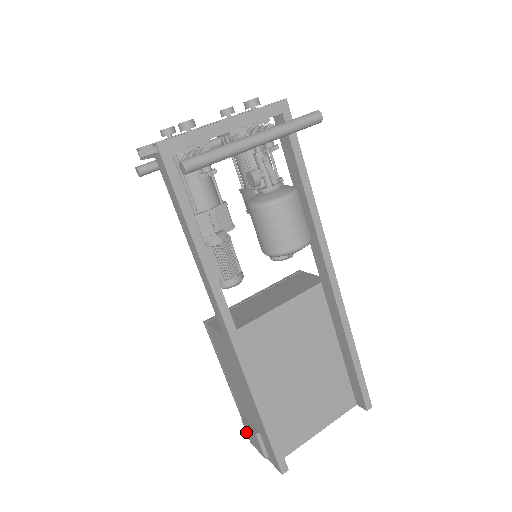
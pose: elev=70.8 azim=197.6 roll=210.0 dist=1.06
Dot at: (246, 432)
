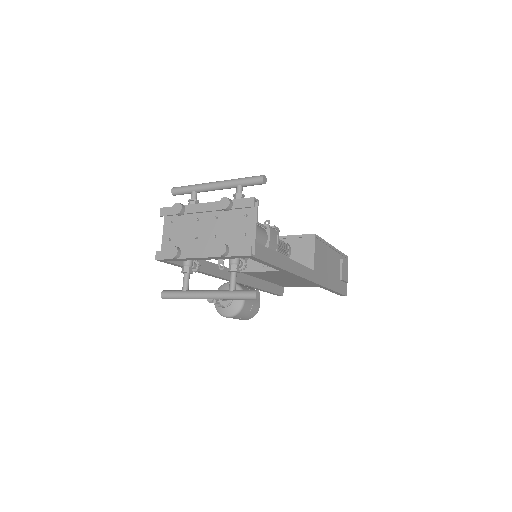
Dot at: occluded
